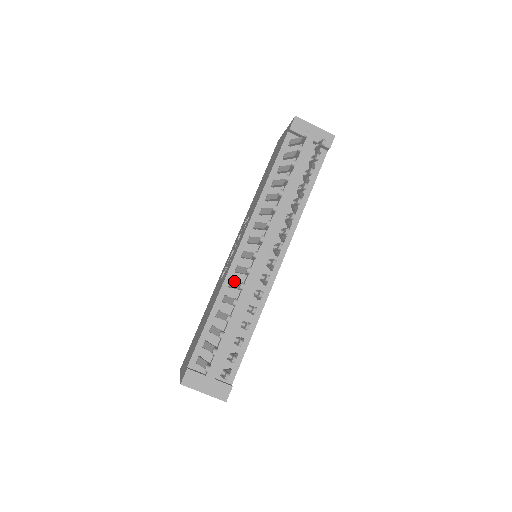
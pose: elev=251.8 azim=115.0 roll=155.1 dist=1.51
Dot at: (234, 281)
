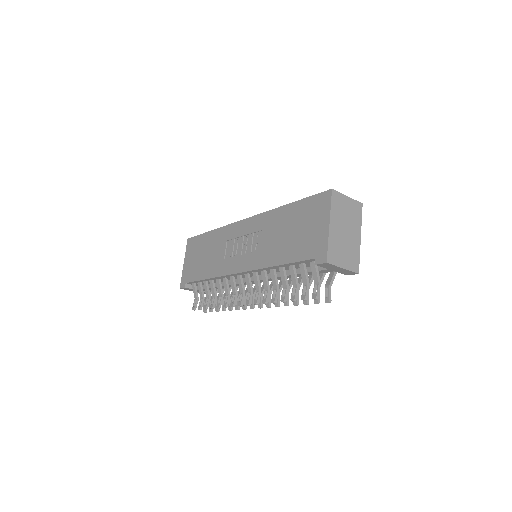
Dot at: (226, 284)
